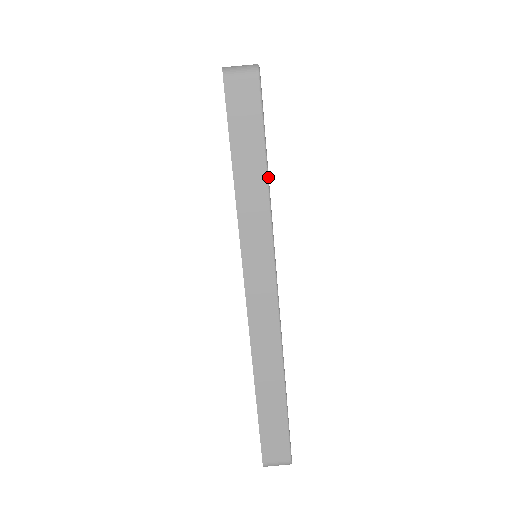
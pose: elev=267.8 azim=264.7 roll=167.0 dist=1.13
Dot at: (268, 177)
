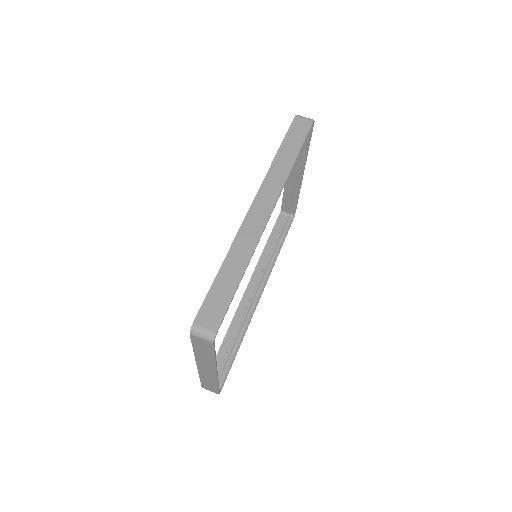
Dot at: occluded
